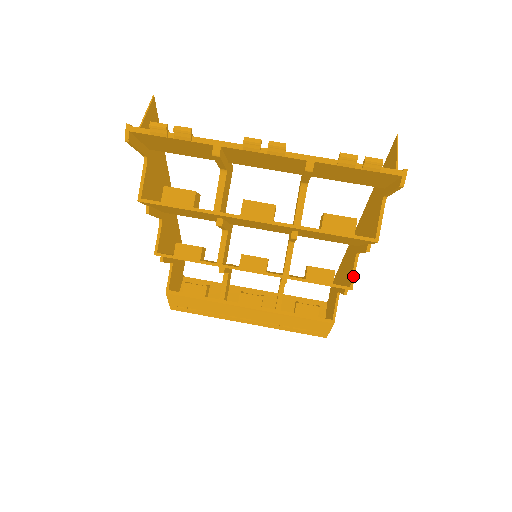
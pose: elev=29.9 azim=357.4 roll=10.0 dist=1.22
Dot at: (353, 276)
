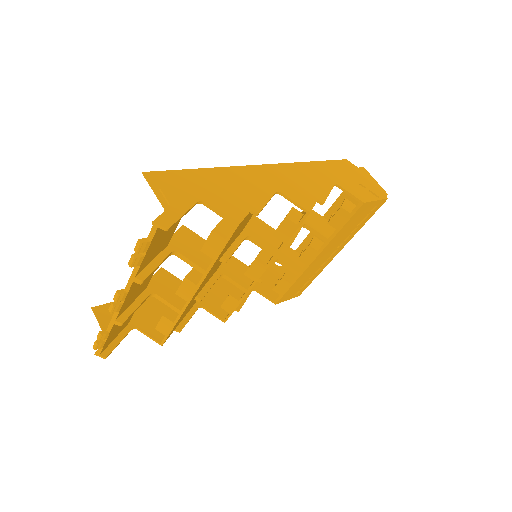
Dot at: (297, 205)
